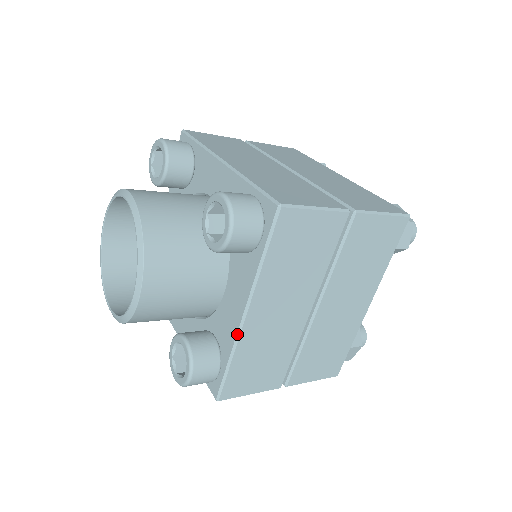
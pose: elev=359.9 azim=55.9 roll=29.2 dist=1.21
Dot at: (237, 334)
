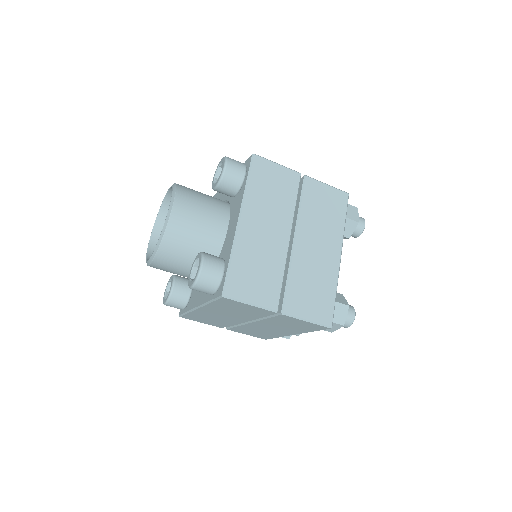
Dot at: (234, 236)
